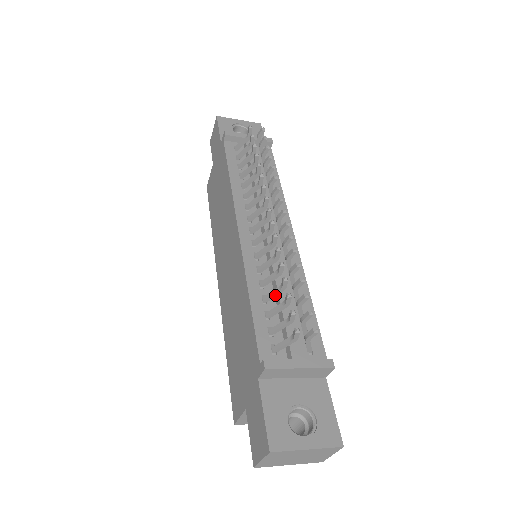
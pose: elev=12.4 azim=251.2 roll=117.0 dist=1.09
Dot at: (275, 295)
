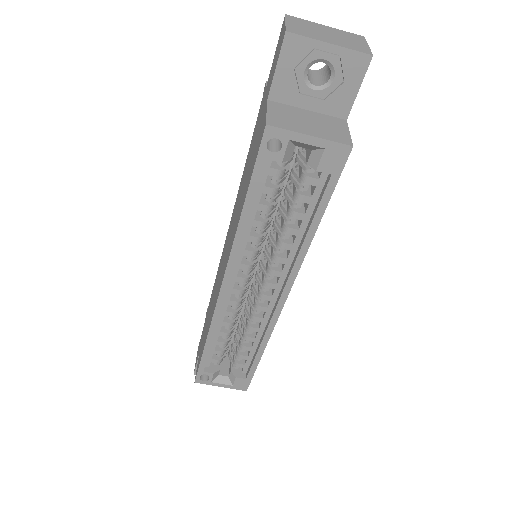
Dot at: occluded
